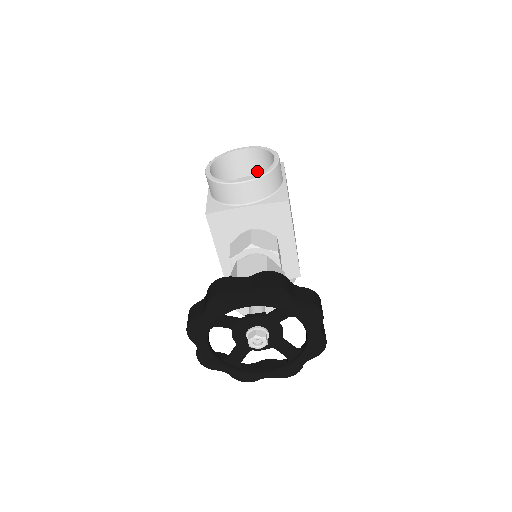
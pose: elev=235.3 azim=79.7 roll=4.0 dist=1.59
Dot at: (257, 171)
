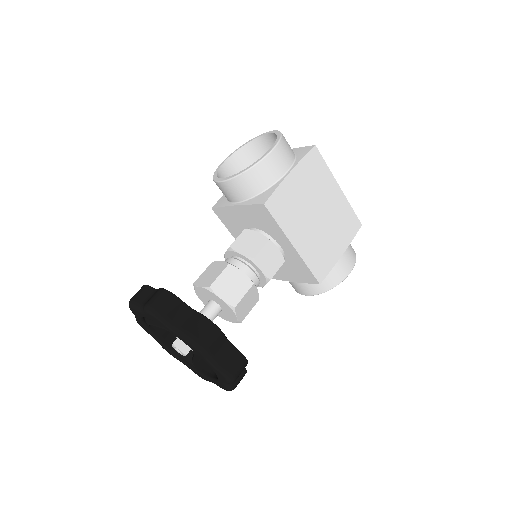
Dot at: occluded
